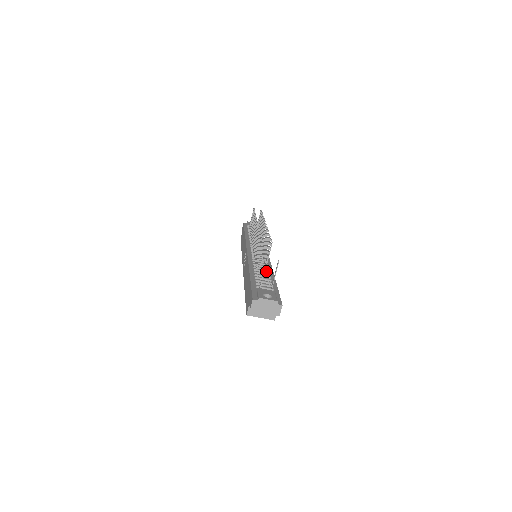
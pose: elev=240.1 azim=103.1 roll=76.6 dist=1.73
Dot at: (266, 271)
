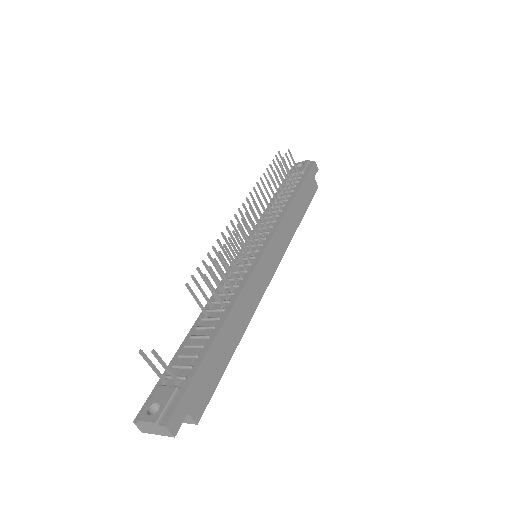
Dot at: (214, 318)
